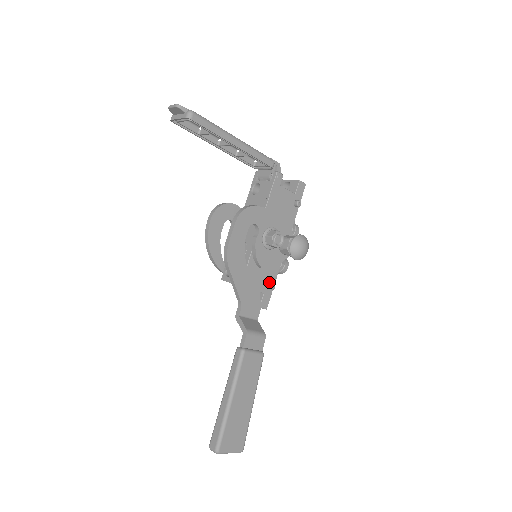
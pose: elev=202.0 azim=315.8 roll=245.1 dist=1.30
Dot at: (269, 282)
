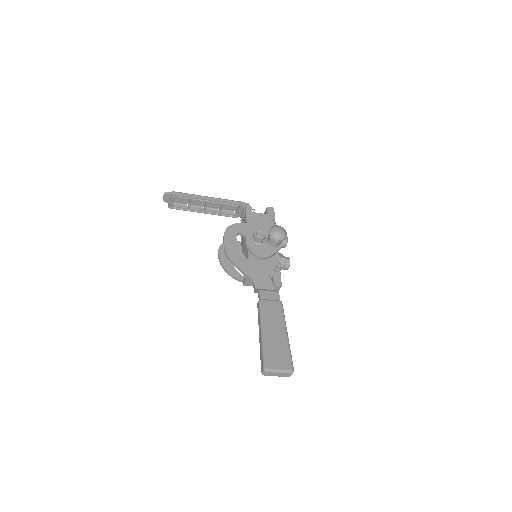
Dot at: (274, 268)
